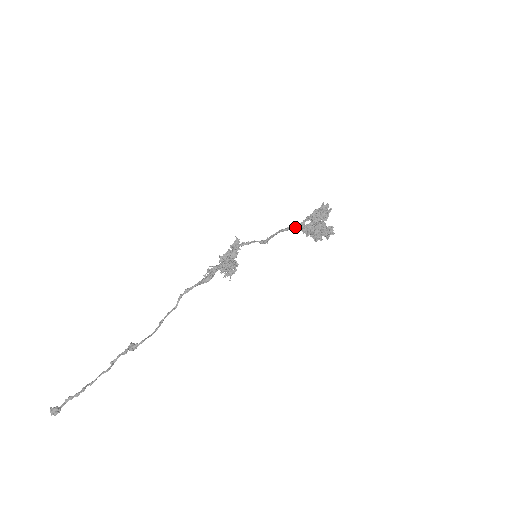
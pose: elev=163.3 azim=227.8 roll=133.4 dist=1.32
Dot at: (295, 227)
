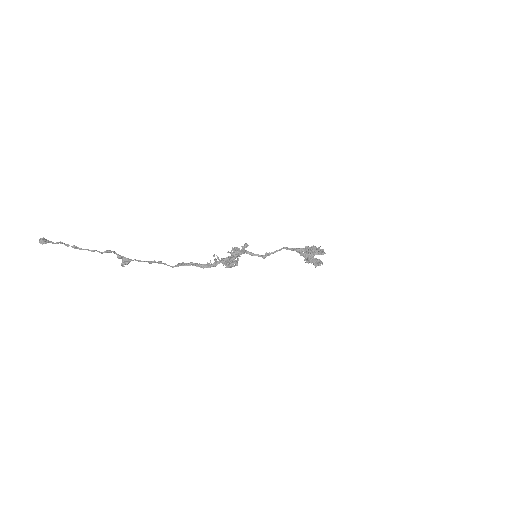
Dot at: (294, 249)
